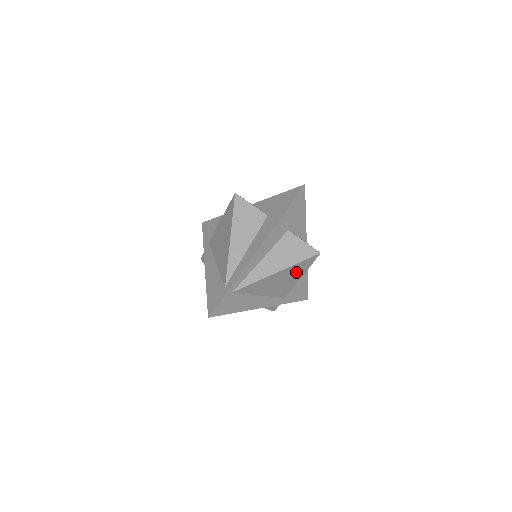
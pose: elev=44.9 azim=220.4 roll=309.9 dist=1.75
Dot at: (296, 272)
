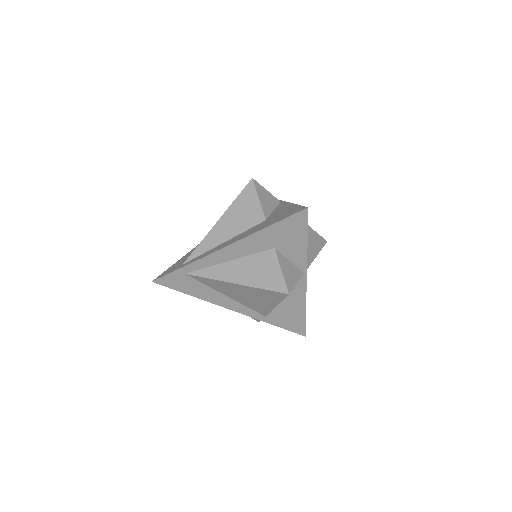
Dot at: (264, 297)
